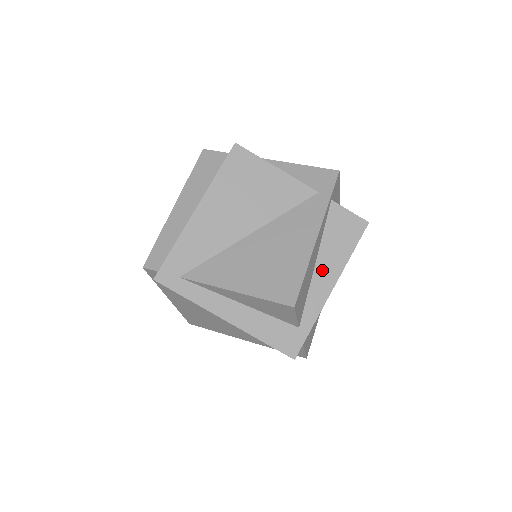
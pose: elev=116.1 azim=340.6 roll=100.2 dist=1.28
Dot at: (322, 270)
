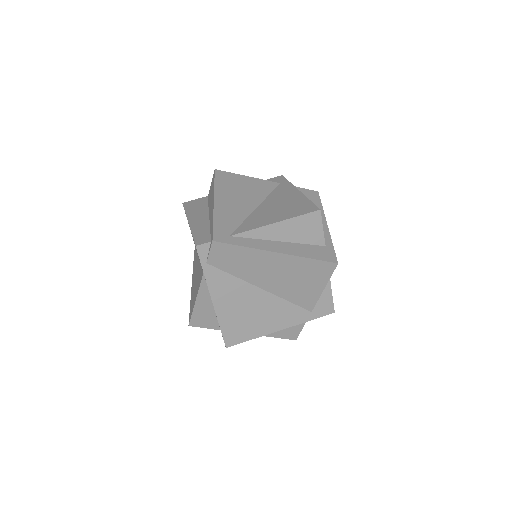
Dot at: occluded
